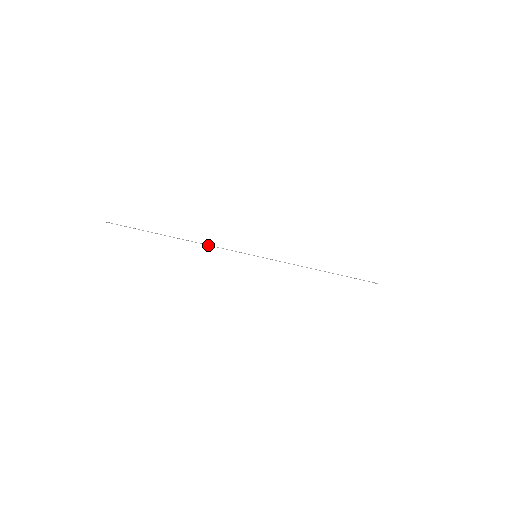
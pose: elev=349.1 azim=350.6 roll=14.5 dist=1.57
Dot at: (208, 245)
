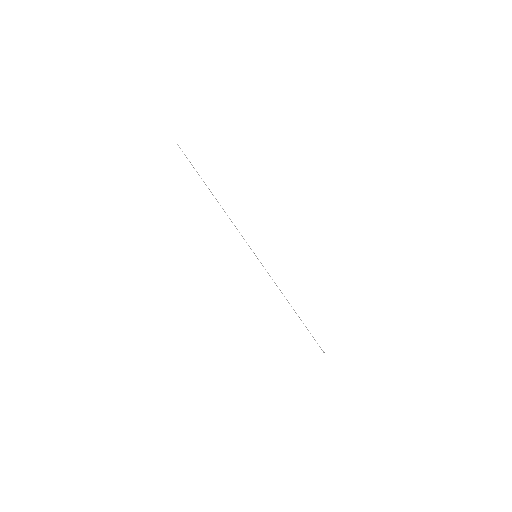
Dot at: (230, 219)
